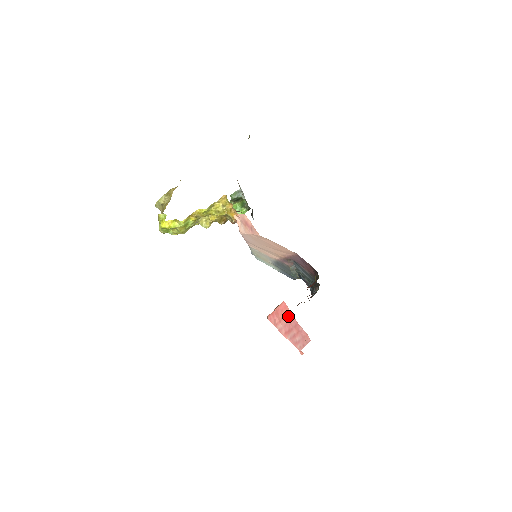
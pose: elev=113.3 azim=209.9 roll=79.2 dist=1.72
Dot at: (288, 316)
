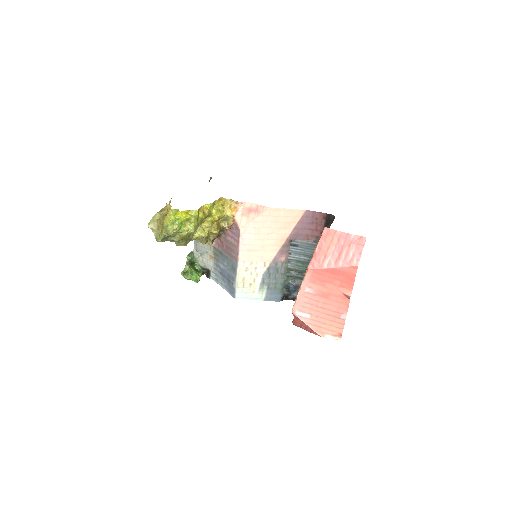
Dot at: (334, 238)
